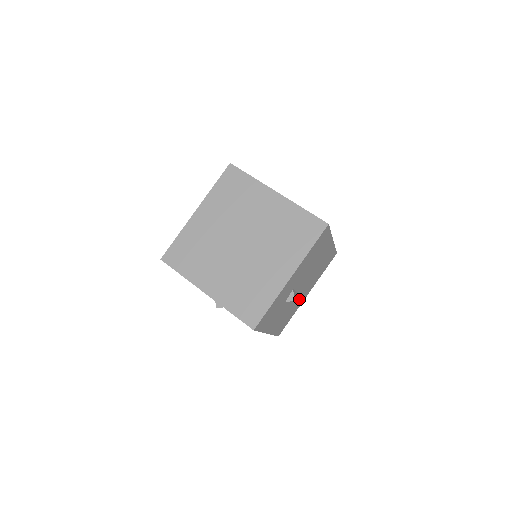
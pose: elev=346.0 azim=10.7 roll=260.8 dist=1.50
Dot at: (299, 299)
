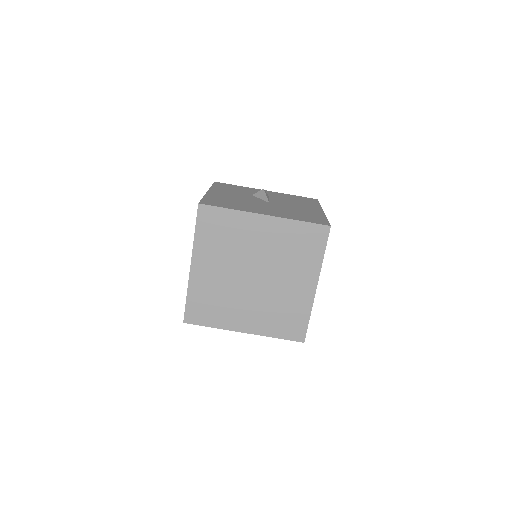
Dot at: occluded
